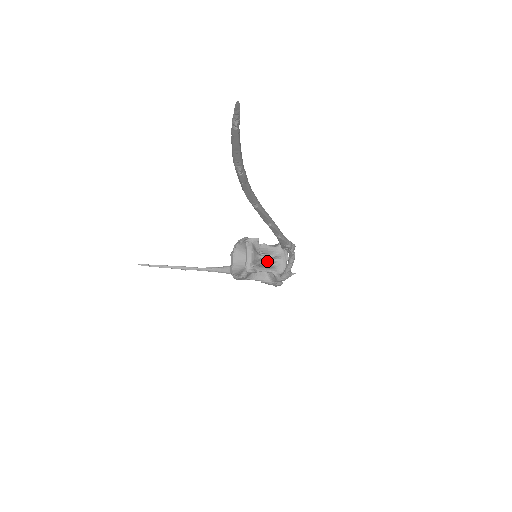
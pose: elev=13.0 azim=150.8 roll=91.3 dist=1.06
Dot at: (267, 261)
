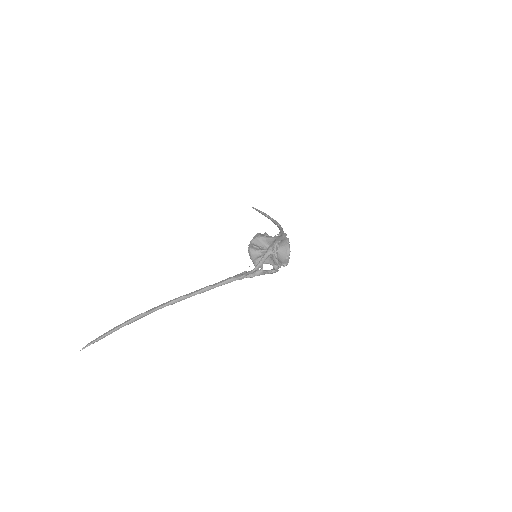
Dot at: occluded
